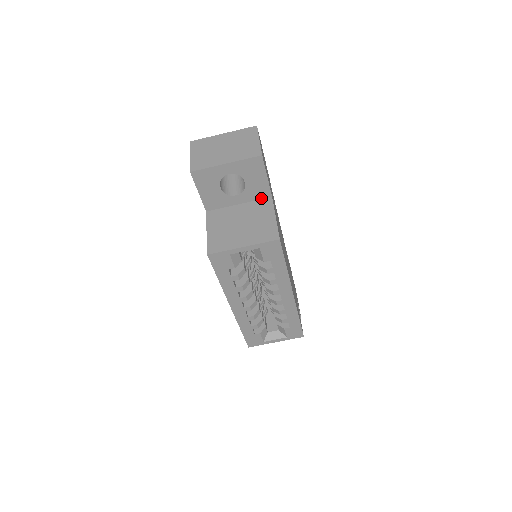
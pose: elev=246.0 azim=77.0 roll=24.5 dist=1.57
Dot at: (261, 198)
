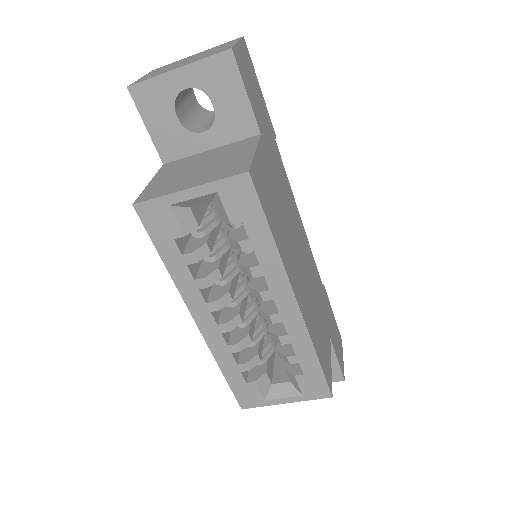
Dot at: (244, 137)
